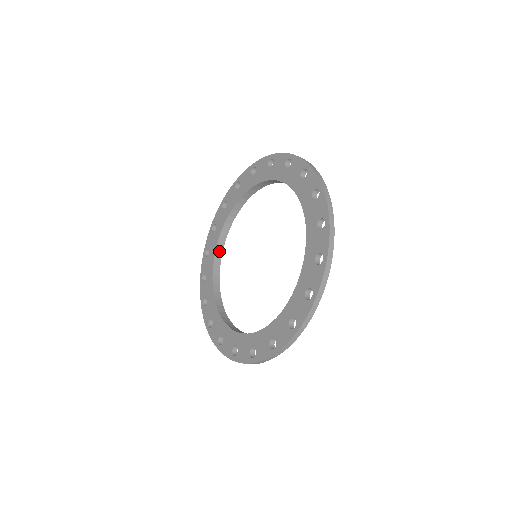
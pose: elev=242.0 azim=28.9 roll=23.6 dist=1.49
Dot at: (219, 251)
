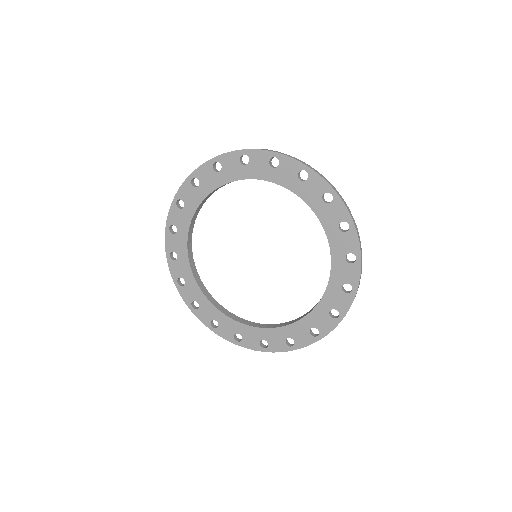
Dot at: (195, 273)
